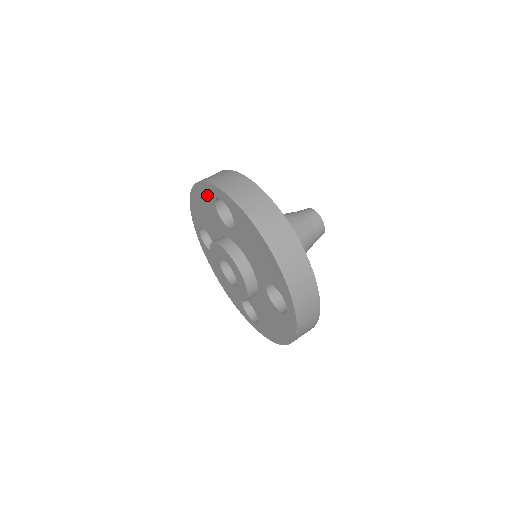
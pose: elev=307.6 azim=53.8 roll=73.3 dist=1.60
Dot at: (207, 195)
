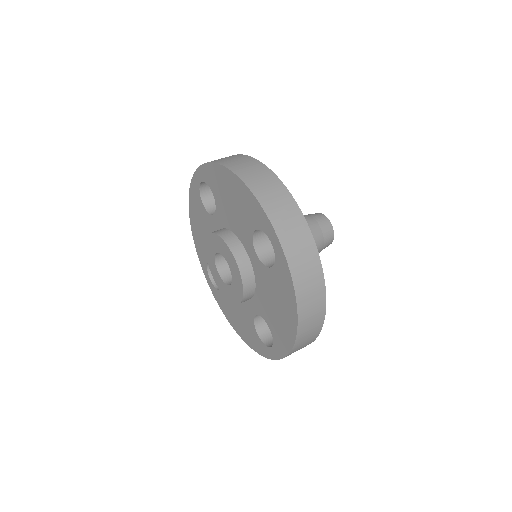
Dot at: (196, 200)
